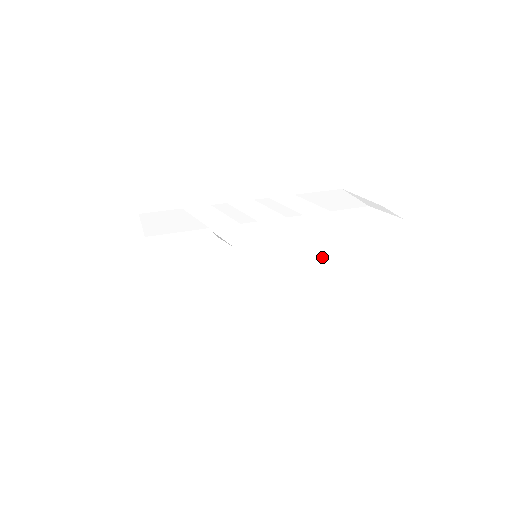
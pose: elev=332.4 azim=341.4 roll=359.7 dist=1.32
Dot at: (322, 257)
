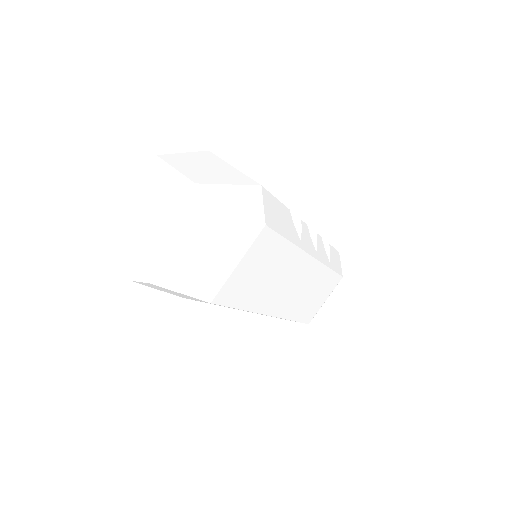
Dot at: (319, 281)
